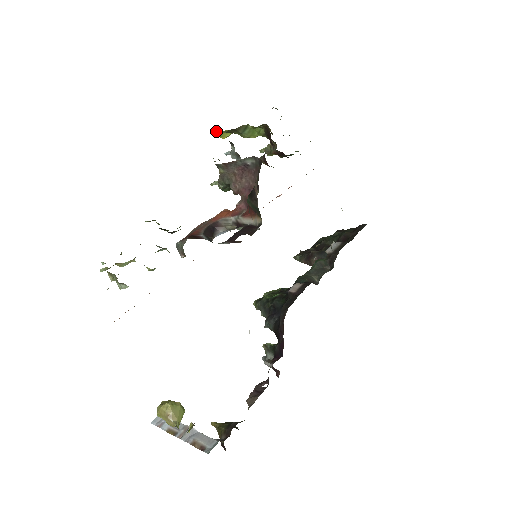
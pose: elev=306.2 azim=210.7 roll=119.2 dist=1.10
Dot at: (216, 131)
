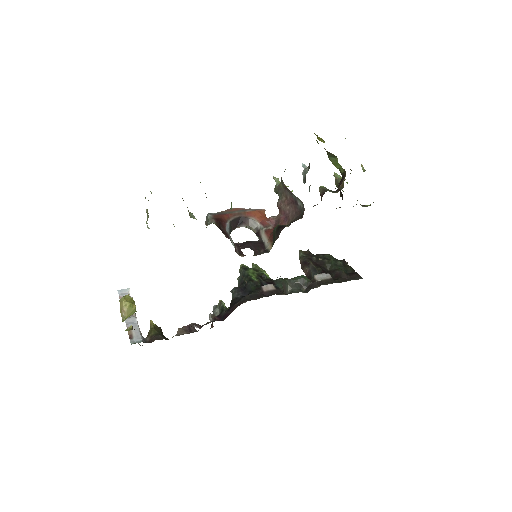
Dot at: occluded
